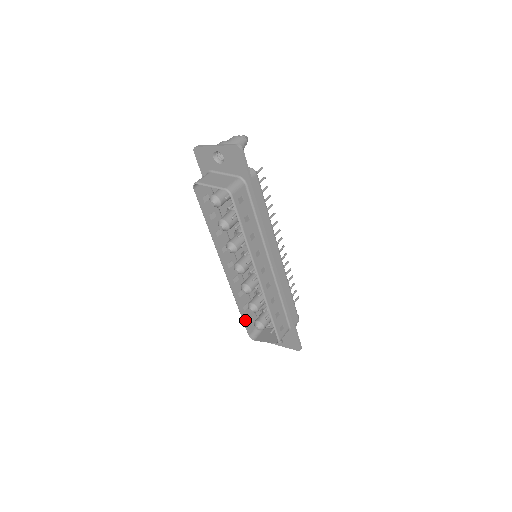
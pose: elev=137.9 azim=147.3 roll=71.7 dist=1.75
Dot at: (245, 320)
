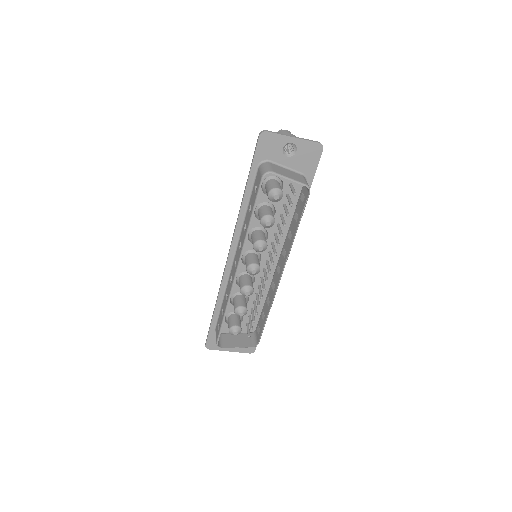
Dot at: (221, 326)
